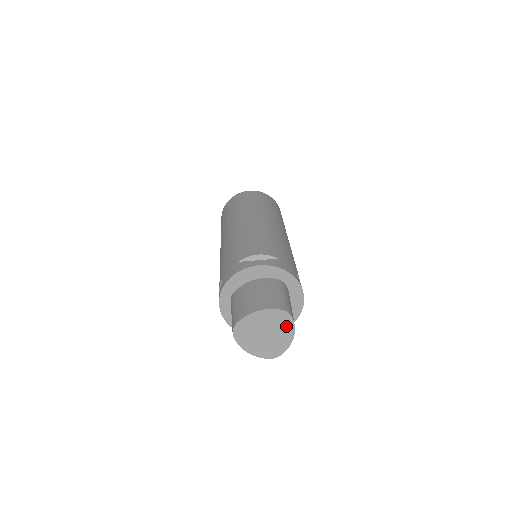
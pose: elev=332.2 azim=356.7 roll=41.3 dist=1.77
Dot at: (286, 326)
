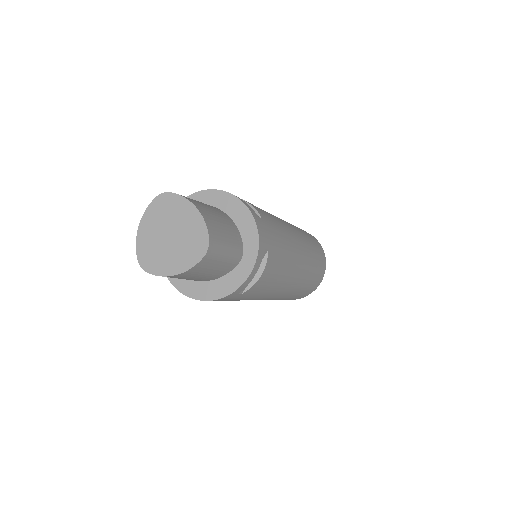
Dot at: (176, 206)
